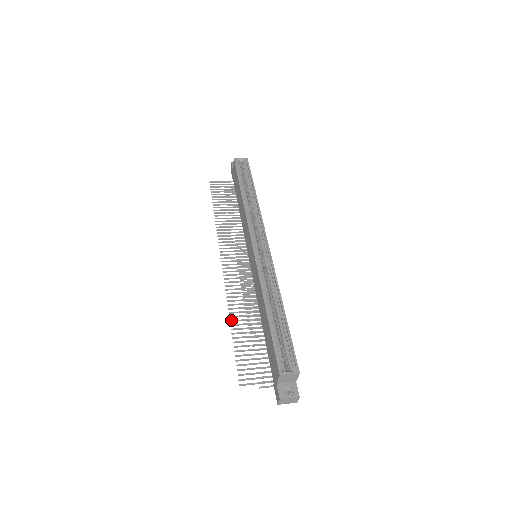
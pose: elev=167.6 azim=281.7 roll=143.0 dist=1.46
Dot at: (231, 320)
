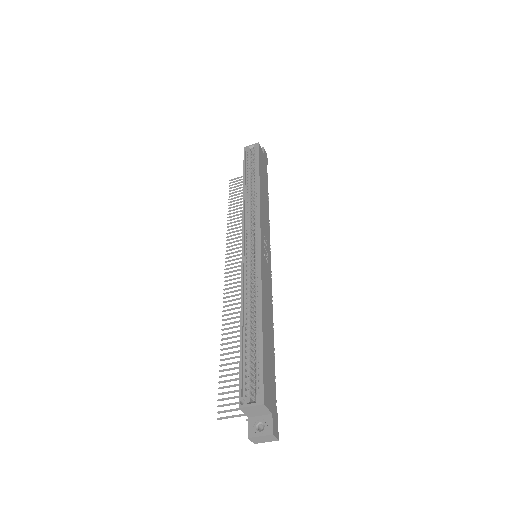
Dot at: (222, 338)
